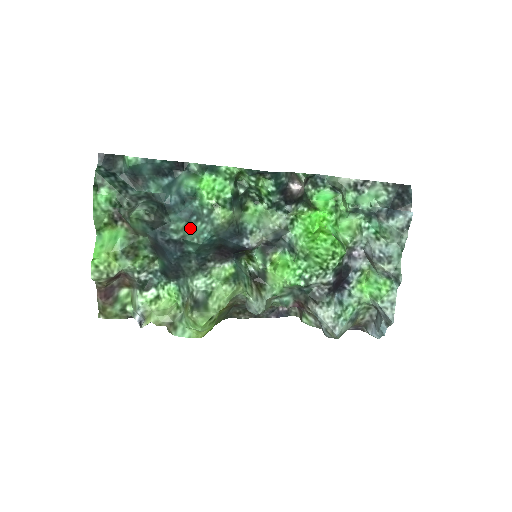
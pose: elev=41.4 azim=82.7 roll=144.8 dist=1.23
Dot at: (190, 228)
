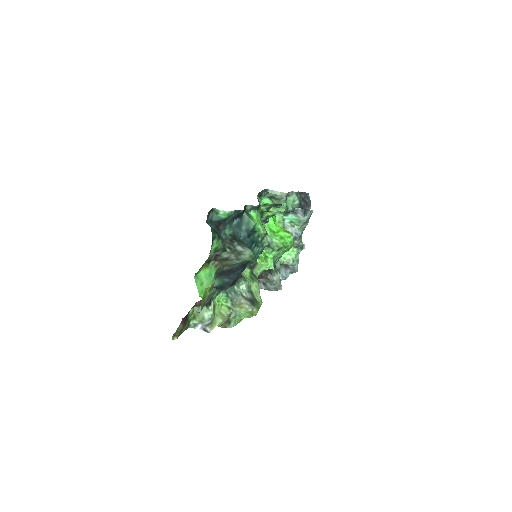
Dot at: occluded
